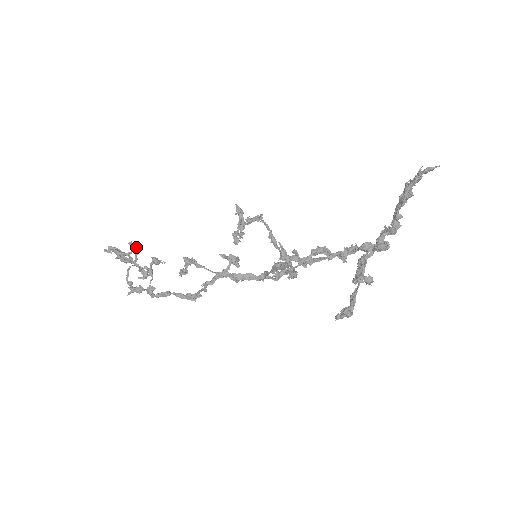
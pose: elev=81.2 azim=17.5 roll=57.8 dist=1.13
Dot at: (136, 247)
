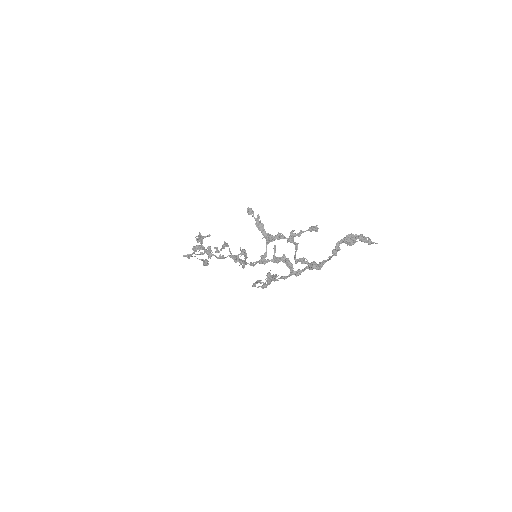
Dot at: occluded
